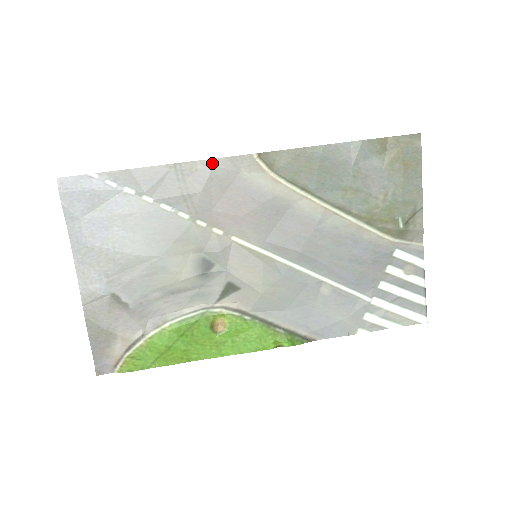
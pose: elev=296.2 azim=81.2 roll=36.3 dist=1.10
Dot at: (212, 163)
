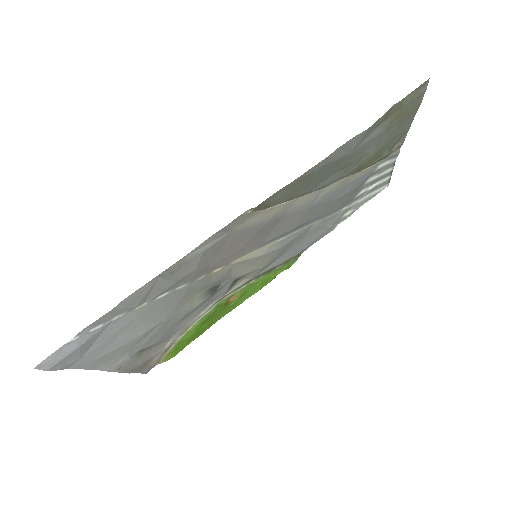
Dot at: (201, 246)
